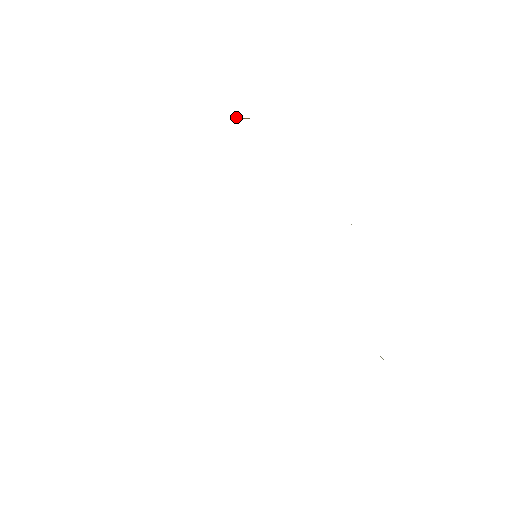
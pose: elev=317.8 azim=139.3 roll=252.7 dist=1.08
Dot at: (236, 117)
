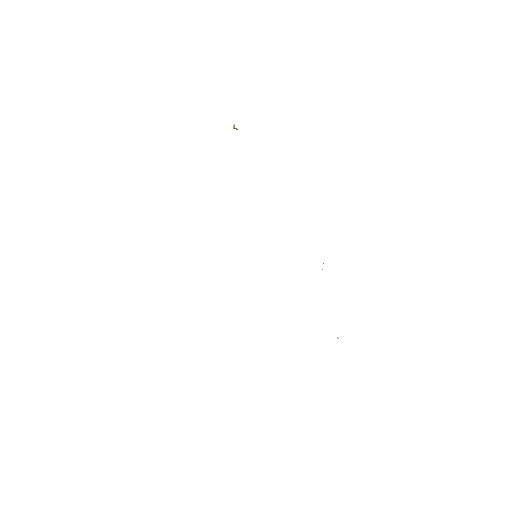
Dot at: (234, 128)
